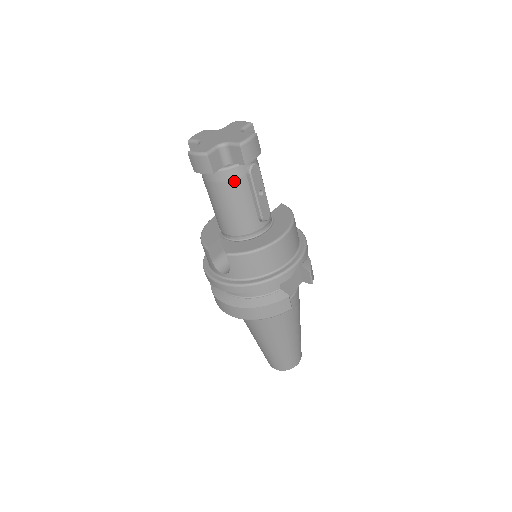
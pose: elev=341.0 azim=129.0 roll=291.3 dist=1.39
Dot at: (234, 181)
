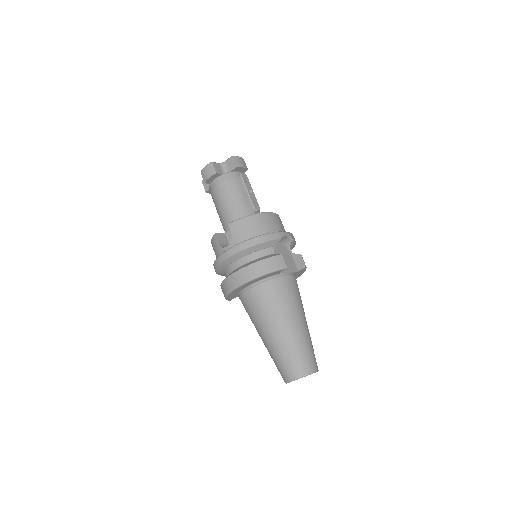
Dot at: (231, 180)
